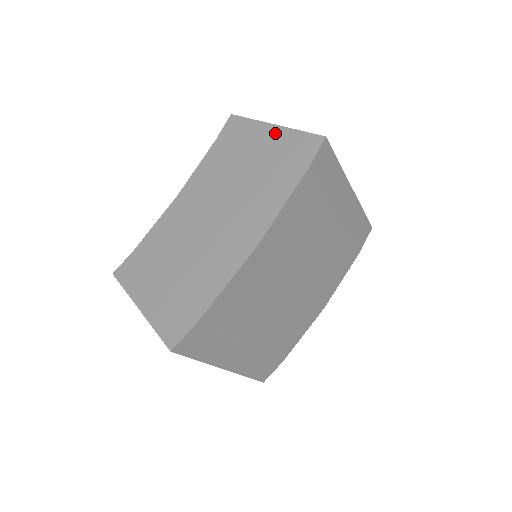
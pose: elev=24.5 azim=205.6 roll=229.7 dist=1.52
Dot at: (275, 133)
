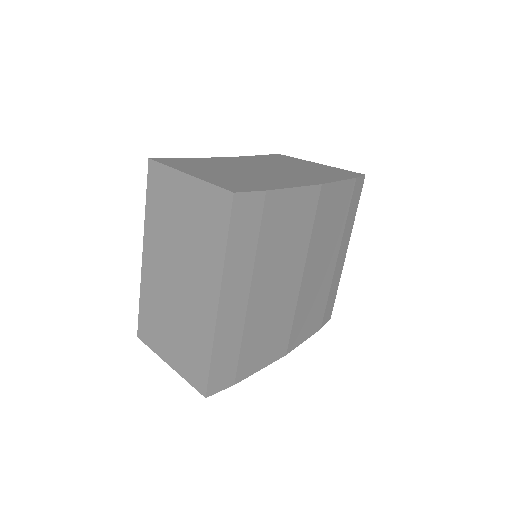
Dot at: (321, 165)
